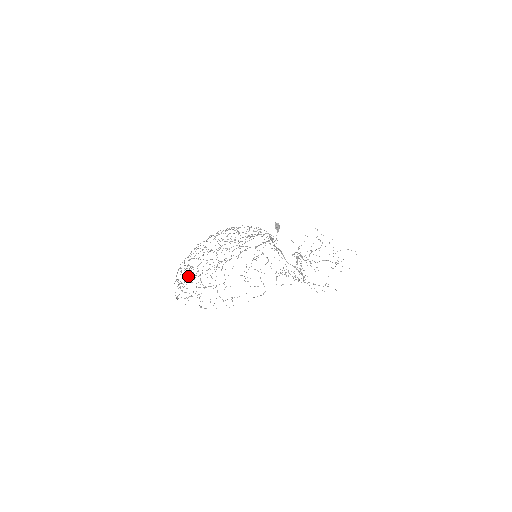
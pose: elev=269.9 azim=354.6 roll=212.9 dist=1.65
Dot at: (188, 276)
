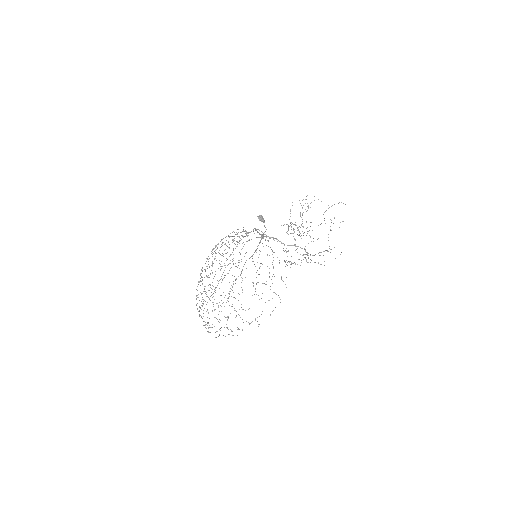
Dot at: (208, 312)
